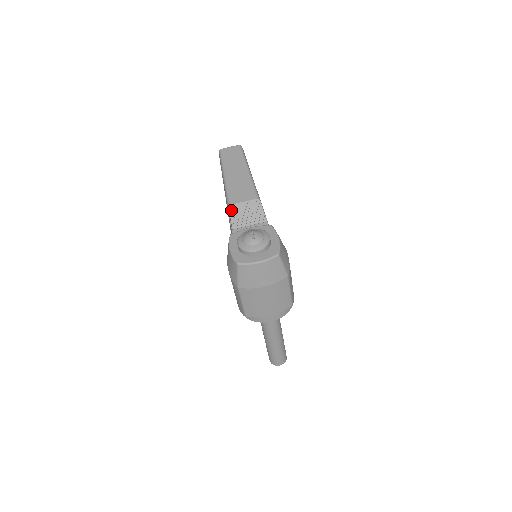
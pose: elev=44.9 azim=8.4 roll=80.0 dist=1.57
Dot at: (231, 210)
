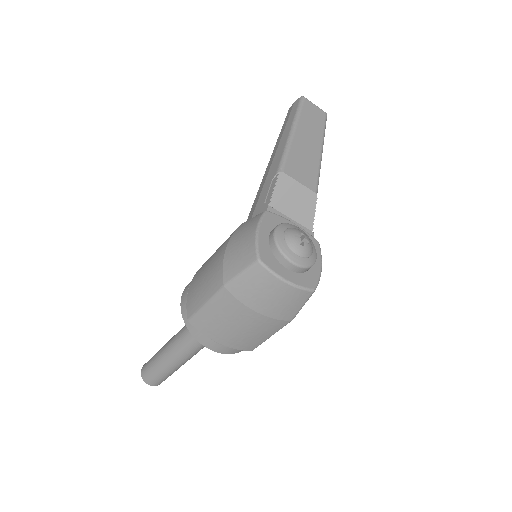
Dot at: (280, 179)
